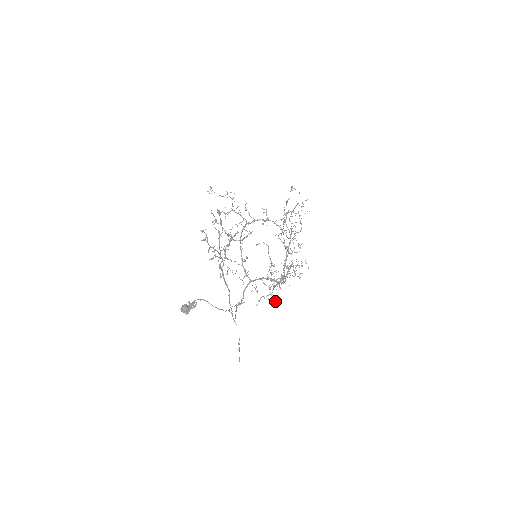
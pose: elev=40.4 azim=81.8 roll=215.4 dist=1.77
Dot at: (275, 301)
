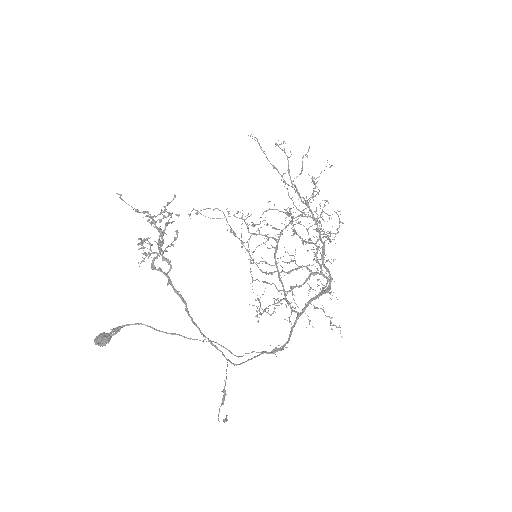
Dot at: (334, 325)
